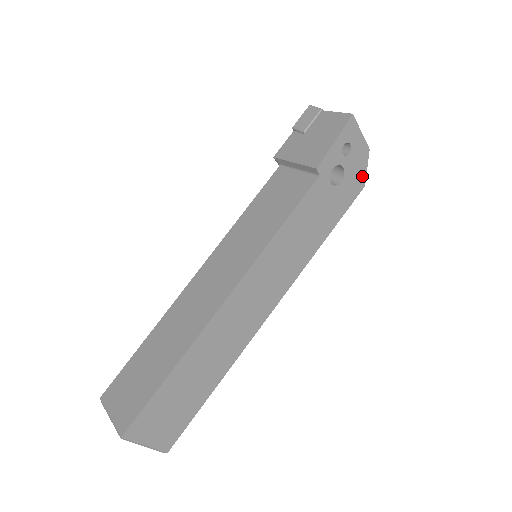
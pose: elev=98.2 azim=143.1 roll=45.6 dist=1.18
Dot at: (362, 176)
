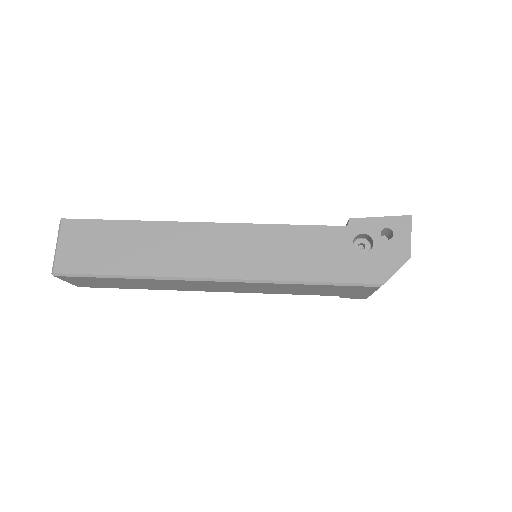
Dot at: (387, 272)
